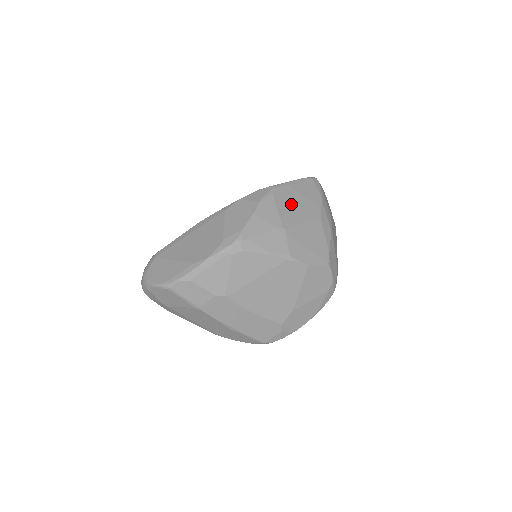
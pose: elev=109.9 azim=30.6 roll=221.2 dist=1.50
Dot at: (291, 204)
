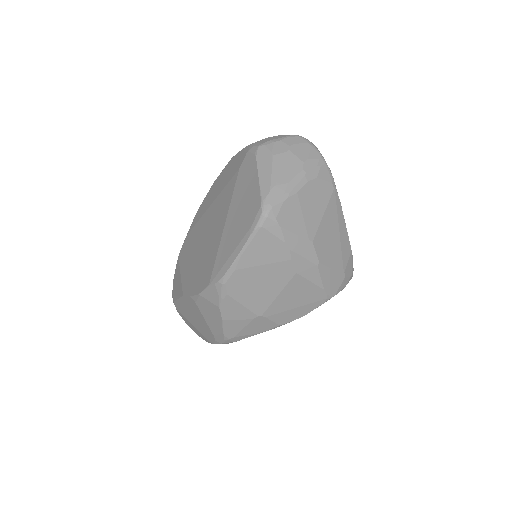
Dot at: (253, 287)
